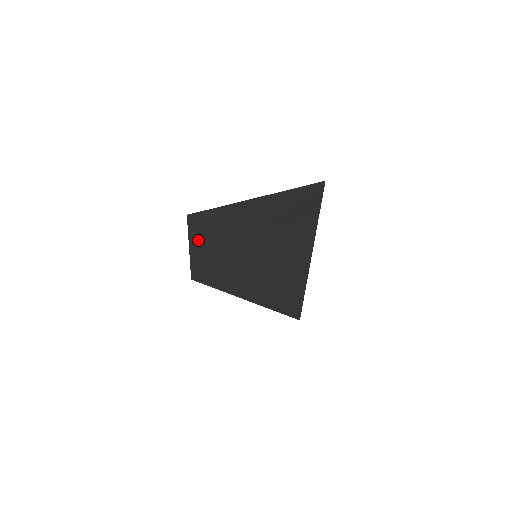
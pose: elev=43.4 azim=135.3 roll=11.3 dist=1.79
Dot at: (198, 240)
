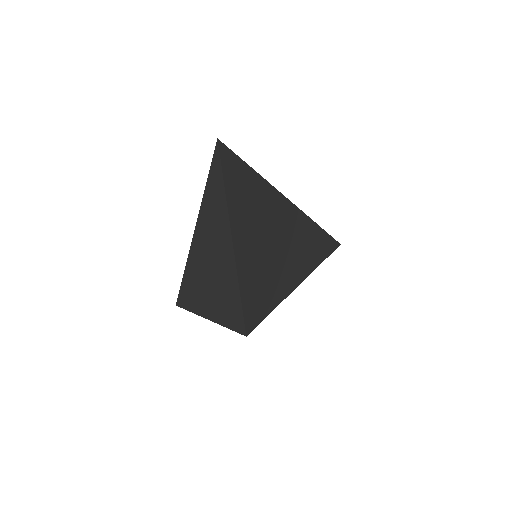
Dot at: (208, 308)
